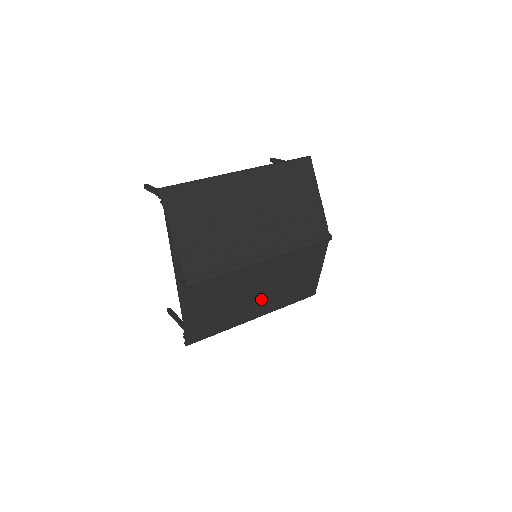
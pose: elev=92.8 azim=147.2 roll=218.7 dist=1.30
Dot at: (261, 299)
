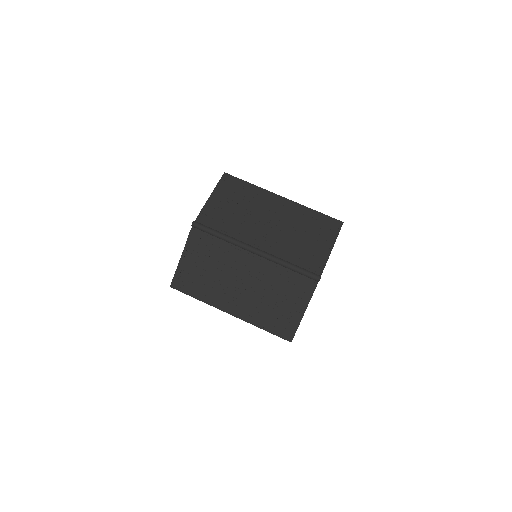
Dot at: (241, 295)
